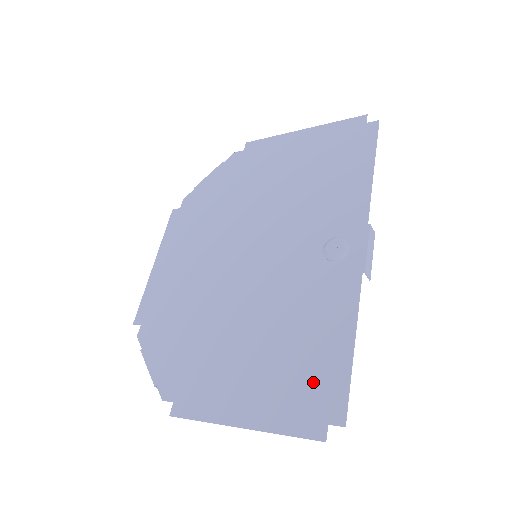
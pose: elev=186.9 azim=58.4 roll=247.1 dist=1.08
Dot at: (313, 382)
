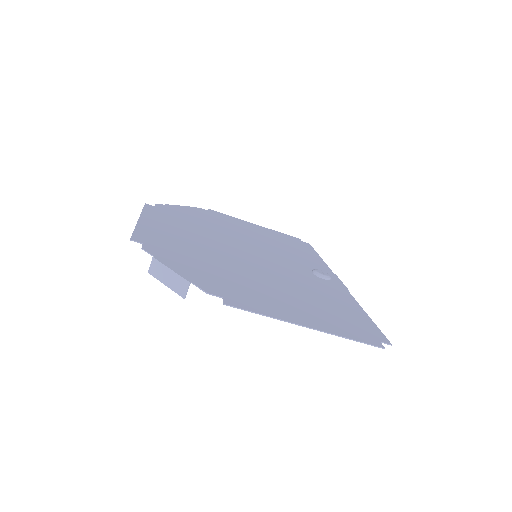
Dot at: (353, 321)
